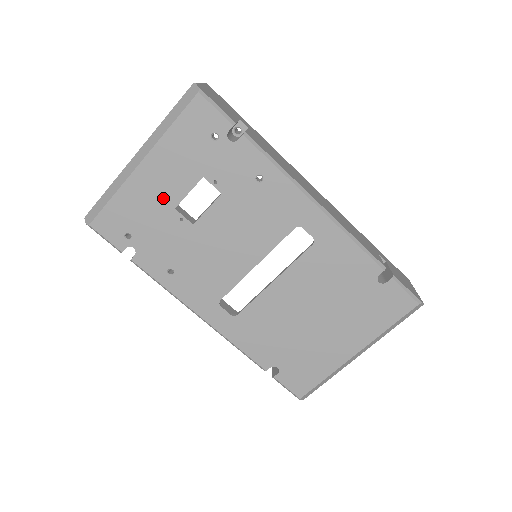
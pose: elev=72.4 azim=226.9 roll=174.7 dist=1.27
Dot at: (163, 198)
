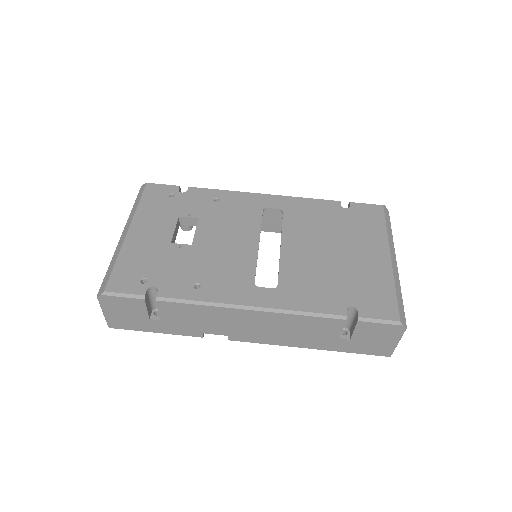
Dot at: (158, 242)
